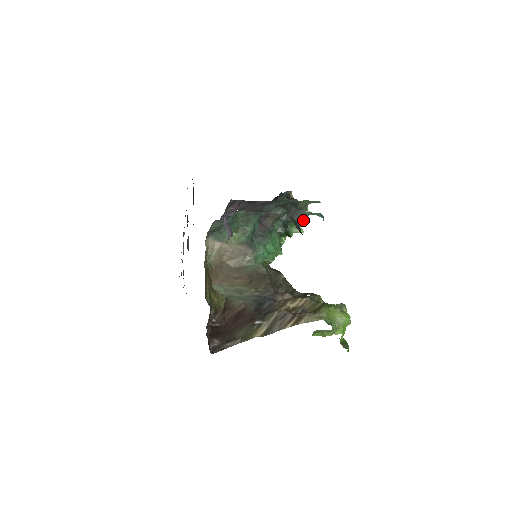
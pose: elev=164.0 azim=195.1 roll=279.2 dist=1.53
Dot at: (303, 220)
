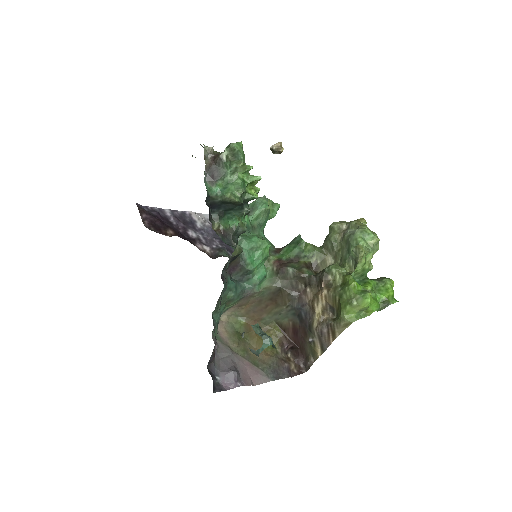
Dot at: (247, 171)
